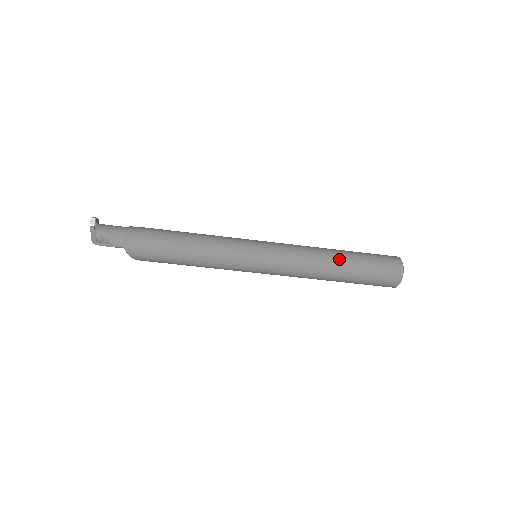
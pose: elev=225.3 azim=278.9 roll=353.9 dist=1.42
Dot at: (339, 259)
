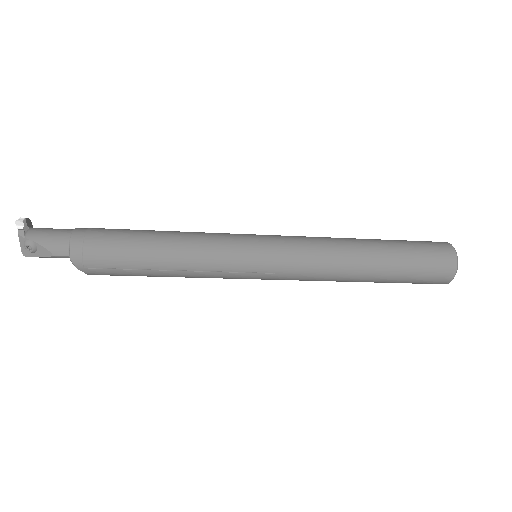
Dot at: (370, 249)
